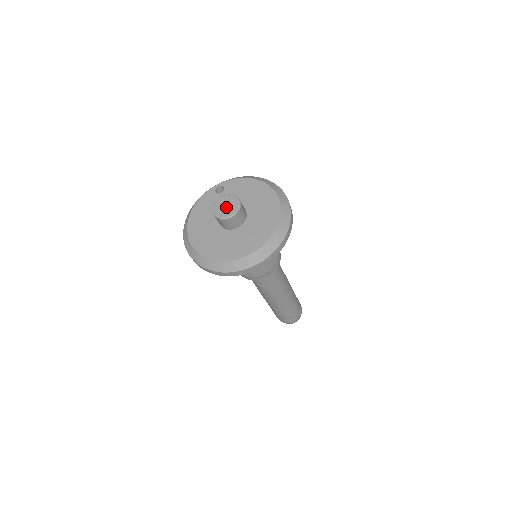
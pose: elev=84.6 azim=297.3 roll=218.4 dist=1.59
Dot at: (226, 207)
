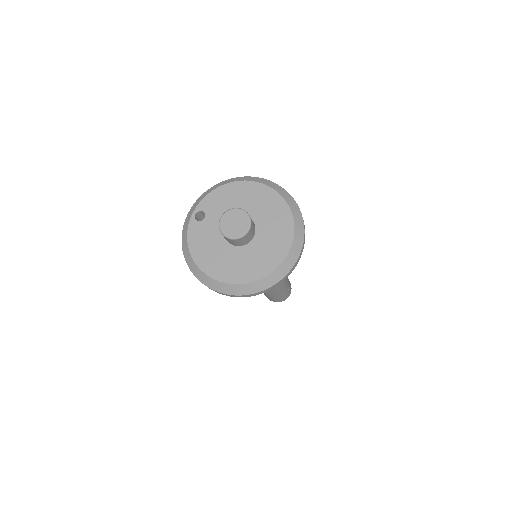
Dot at: (235, 224)
